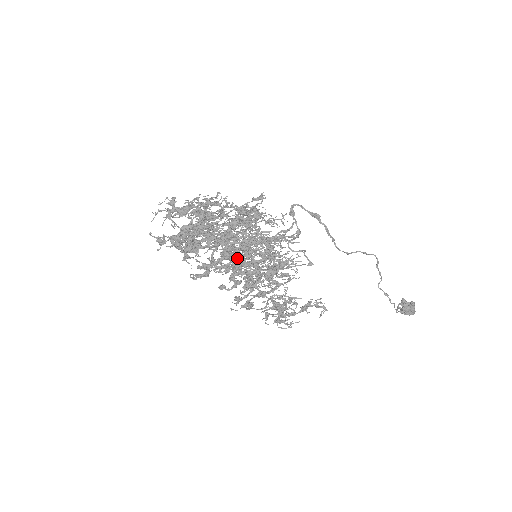
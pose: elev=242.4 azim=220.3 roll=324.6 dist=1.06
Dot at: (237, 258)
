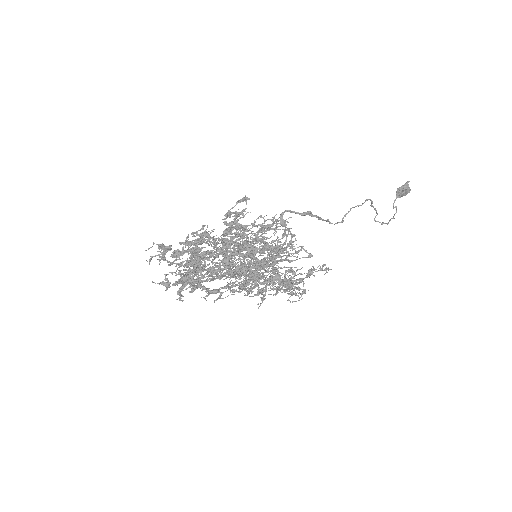
Dot at: occluded
